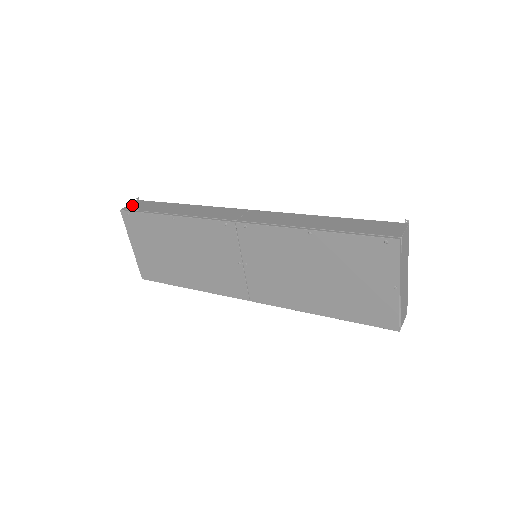
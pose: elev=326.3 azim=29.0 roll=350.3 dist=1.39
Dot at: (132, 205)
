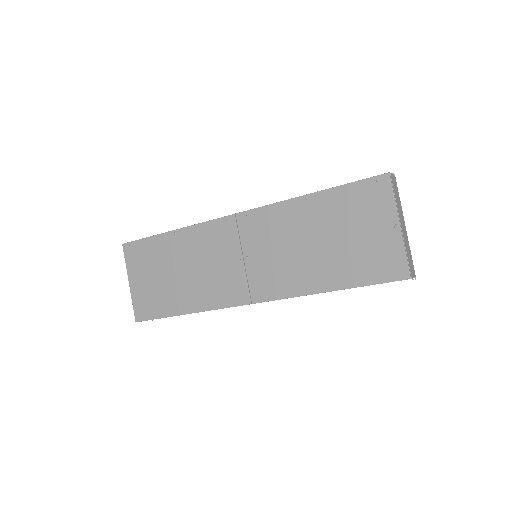
Dot at: occluded
